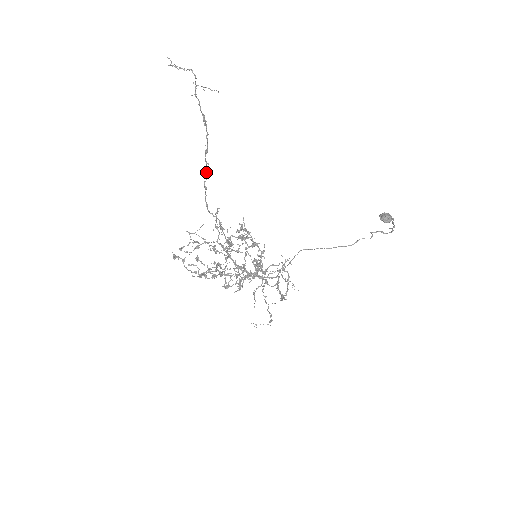
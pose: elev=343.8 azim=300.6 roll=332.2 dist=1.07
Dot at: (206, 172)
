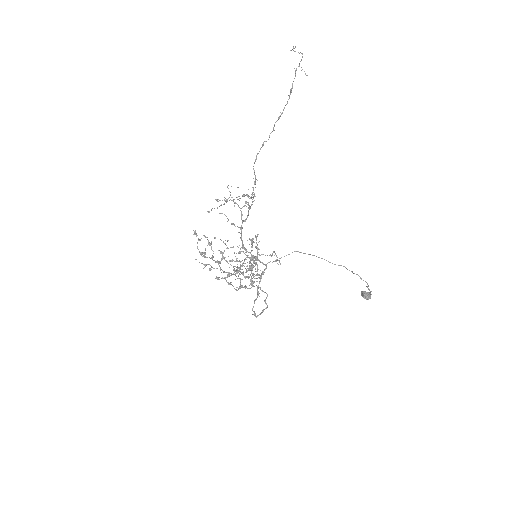
Dot at: (269, 136)
